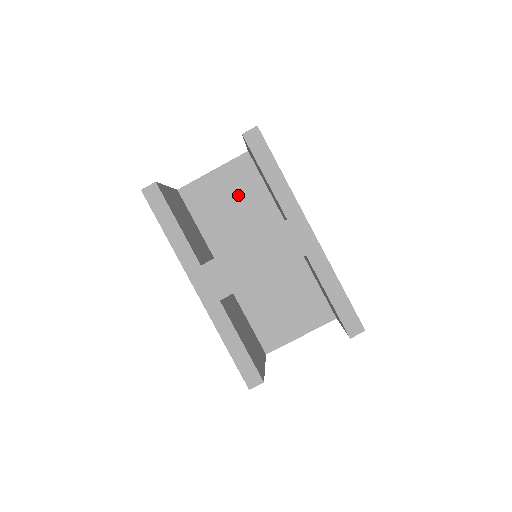
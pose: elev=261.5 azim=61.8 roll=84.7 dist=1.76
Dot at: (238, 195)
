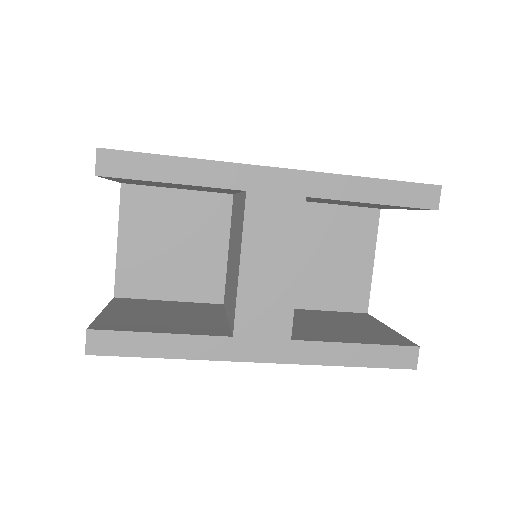
Dot at: (167, 229)
